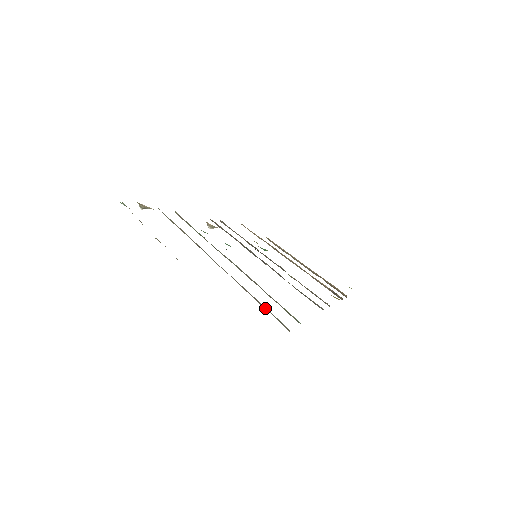
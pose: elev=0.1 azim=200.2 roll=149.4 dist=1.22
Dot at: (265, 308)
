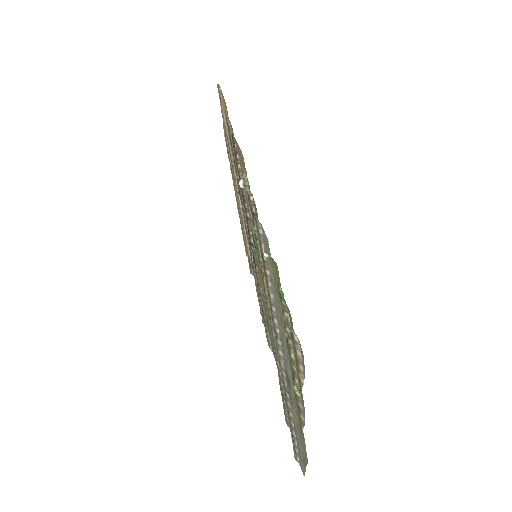
Dot at: (293, 435)
